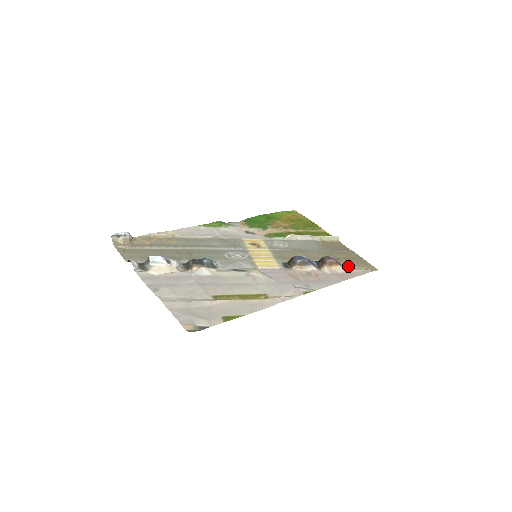
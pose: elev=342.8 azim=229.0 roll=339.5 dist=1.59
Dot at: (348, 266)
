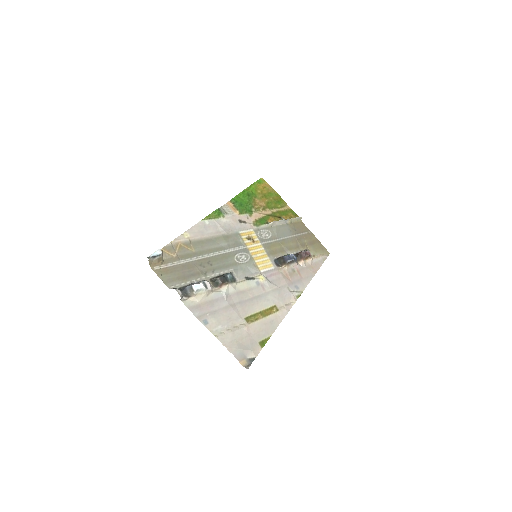
Dot at: (313, 253)
